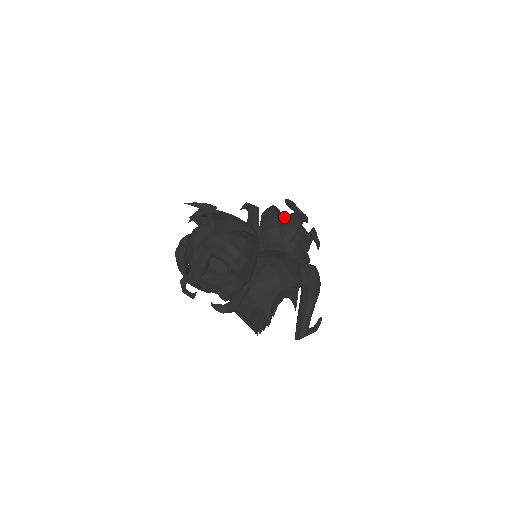
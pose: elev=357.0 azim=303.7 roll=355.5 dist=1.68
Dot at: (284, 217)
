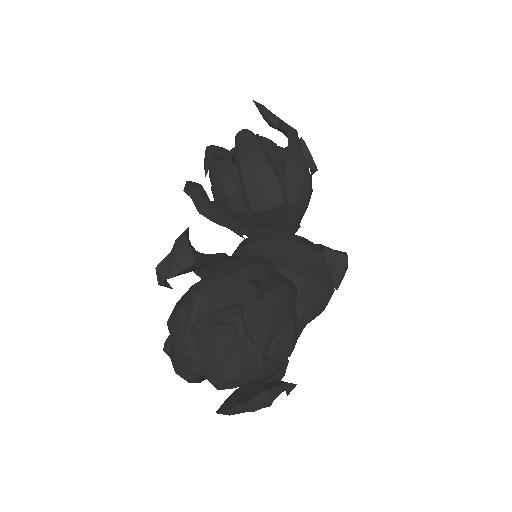
Dot at: (271, 154)
